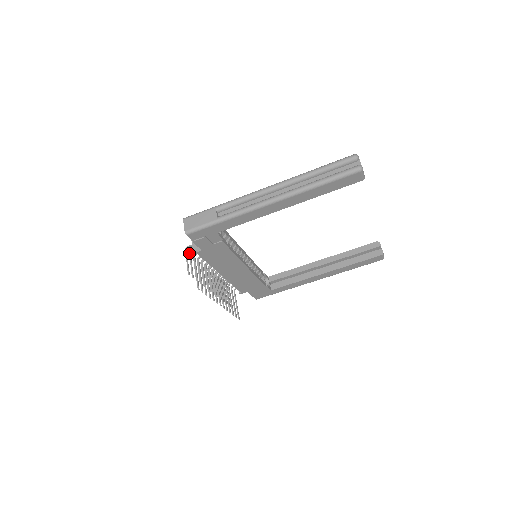
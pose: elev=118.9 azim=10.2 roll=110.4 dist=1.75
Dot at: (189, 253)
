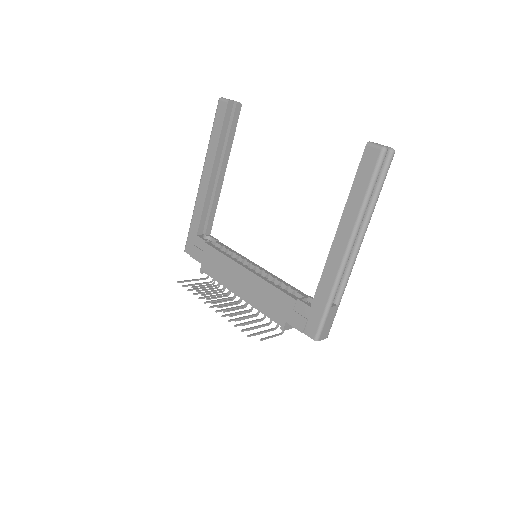
Dot at: (216, 288)
